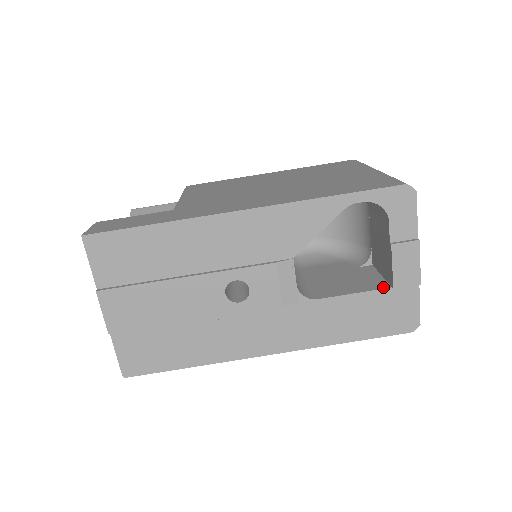
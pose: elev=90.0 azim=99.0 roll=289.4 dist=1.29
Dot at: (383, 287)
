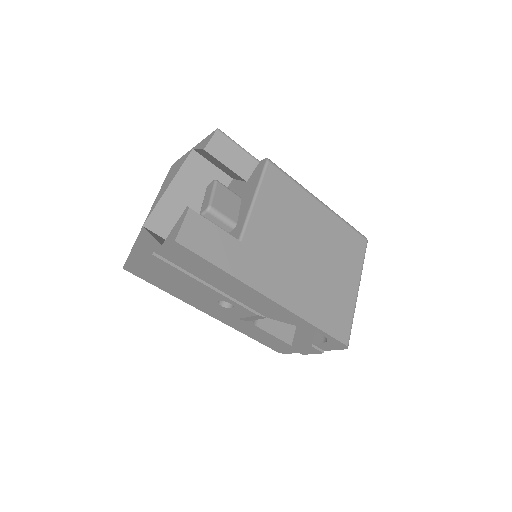
Dot at: (289, 342)
